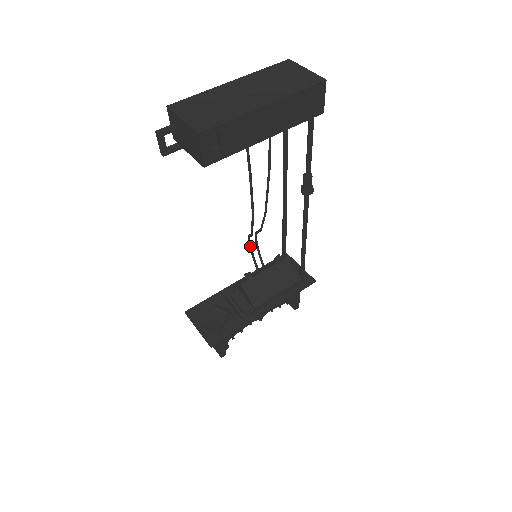
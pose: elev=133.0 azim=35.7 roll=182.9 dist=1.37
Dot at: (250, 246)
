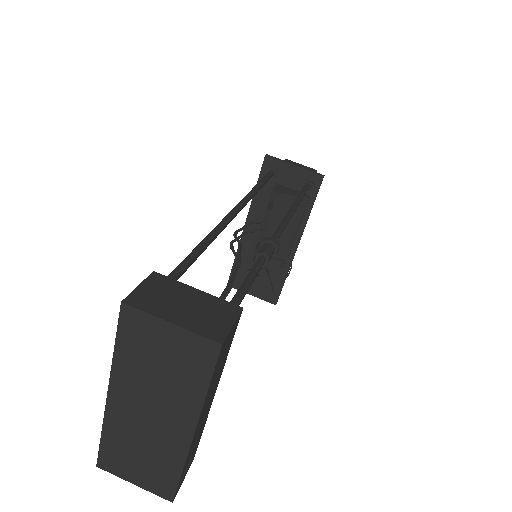
Dot at: occluded
